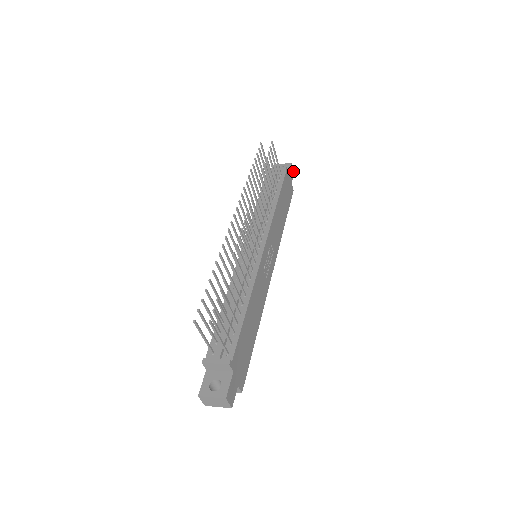
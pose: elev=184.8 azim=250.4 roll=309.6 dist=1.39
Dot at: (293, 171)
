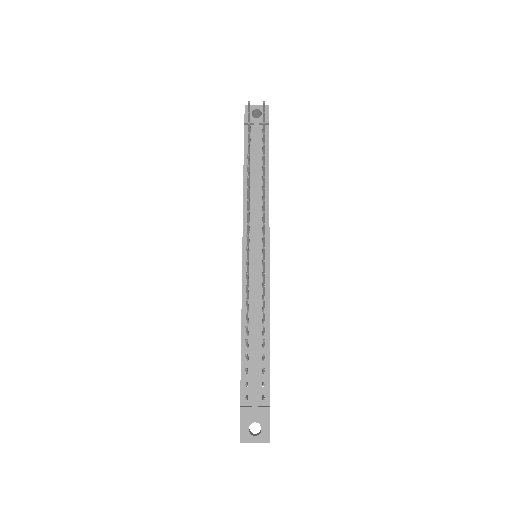
Dot at: occluded
